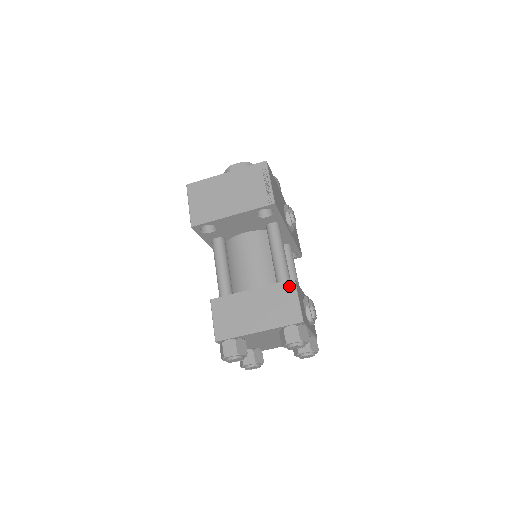
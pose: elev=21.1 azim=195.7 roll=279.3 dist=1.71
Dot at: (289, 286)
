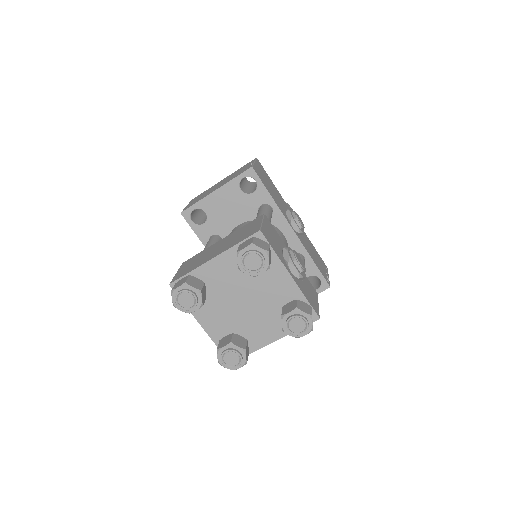
Dot at: (257, 219)
